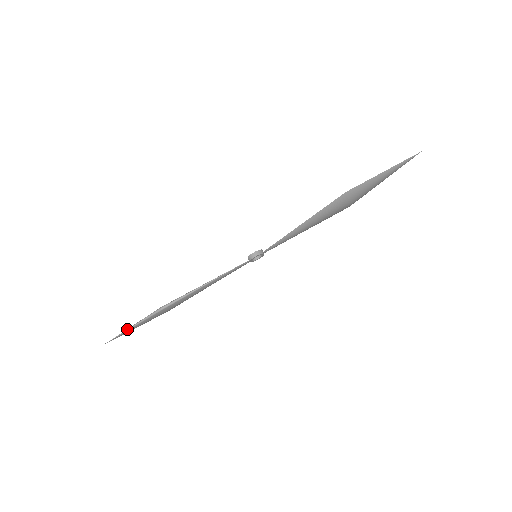
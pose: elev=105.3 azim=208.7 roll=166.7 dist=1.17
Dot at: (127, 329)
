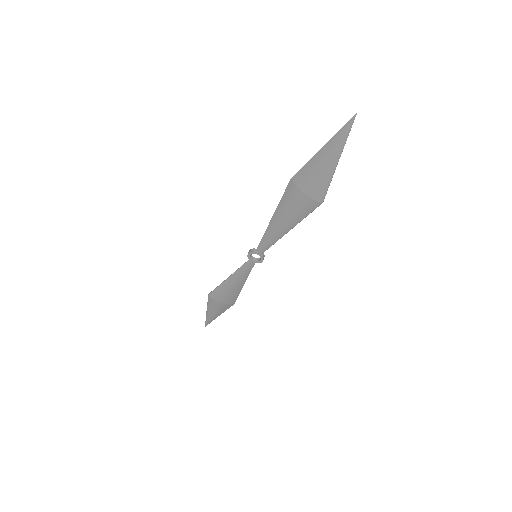
Dot at: (206, 313)
